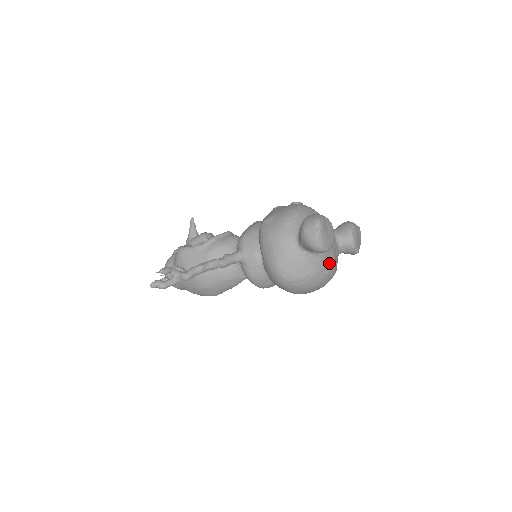
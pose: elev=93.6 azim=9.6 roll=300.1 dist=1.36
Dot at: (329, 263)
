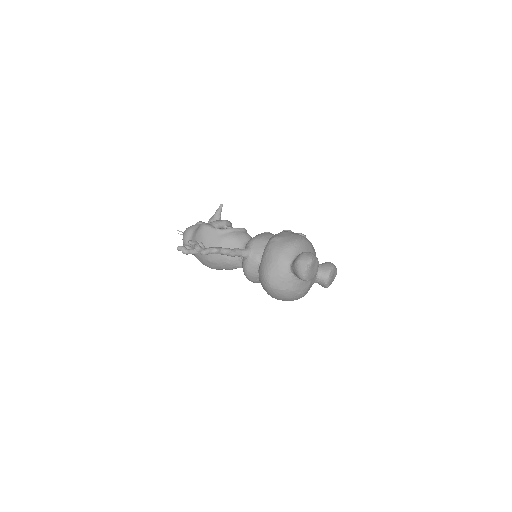
Dot at: (304, 288)
